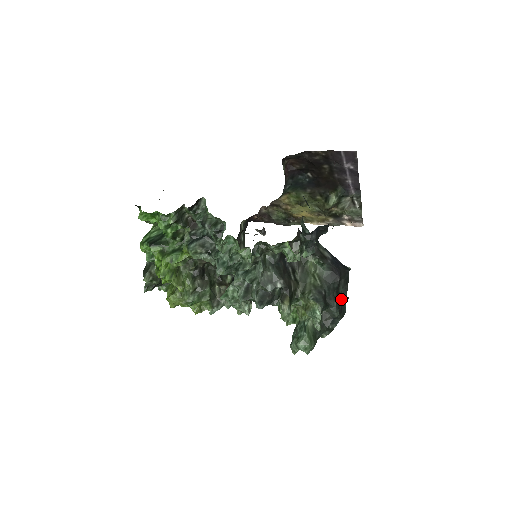
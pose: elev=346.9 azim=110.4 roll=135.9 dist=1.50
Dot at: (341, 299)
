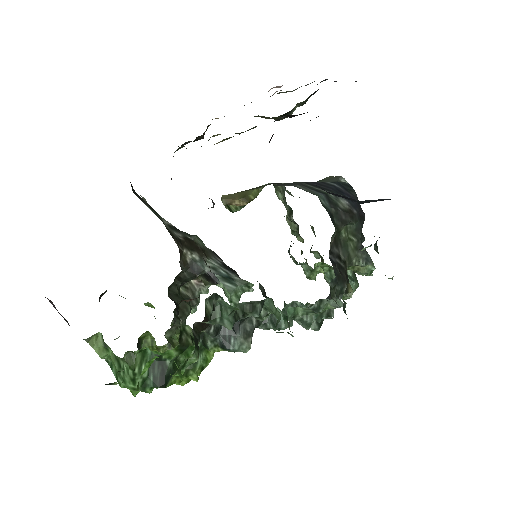
Dot at: occluded
